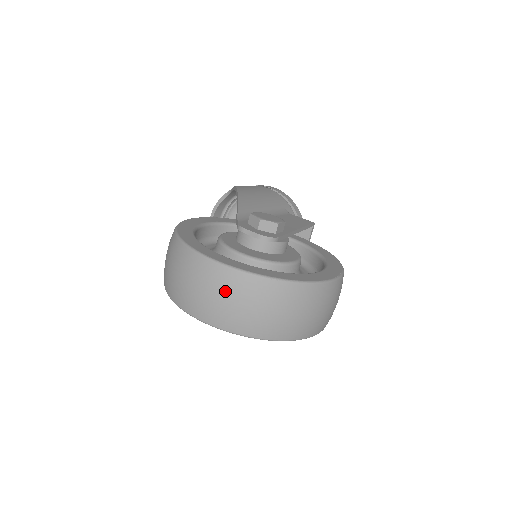
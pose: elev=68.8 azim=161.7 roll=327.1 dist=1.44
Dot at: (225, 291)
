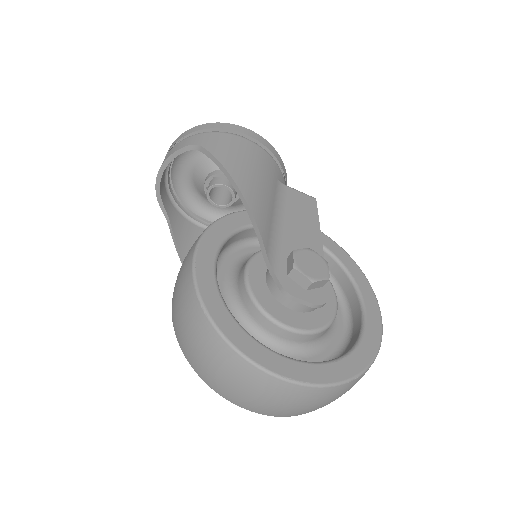
Dot at: (302, 402)
